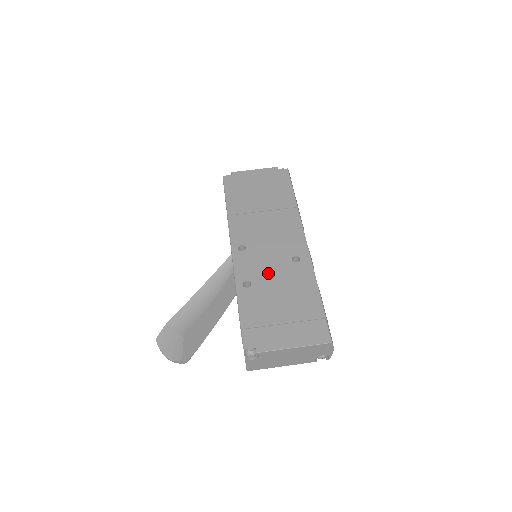
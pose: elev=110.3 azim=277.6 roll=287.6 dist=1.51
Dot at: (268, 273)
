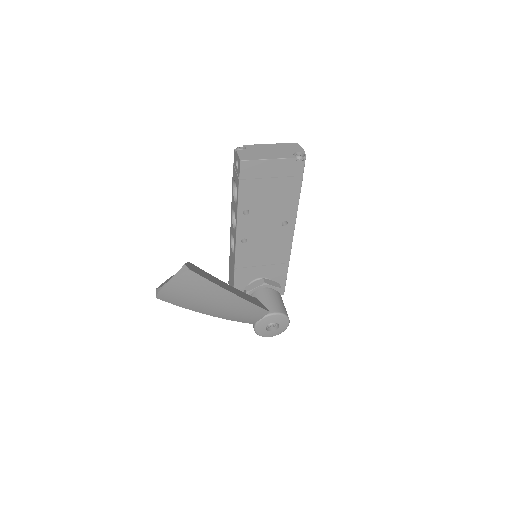
Dot at: occluded
